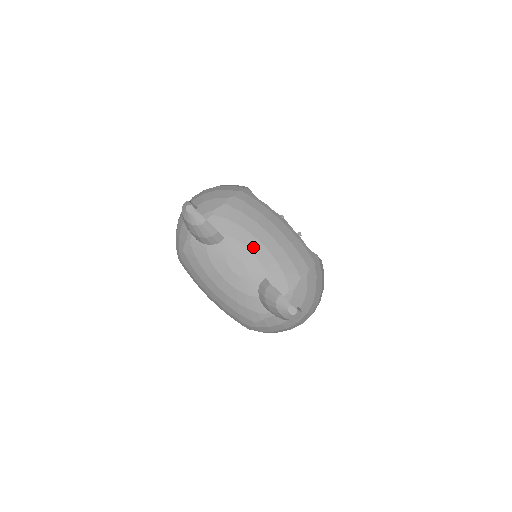
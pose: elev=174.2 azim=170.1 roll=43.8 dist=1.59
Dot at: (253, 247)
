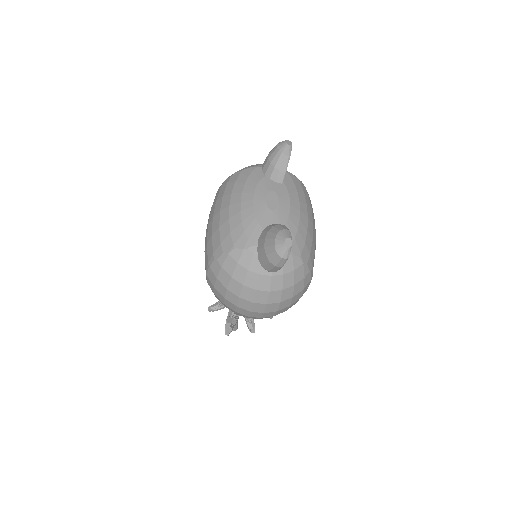
Dot at: (294, 206)
